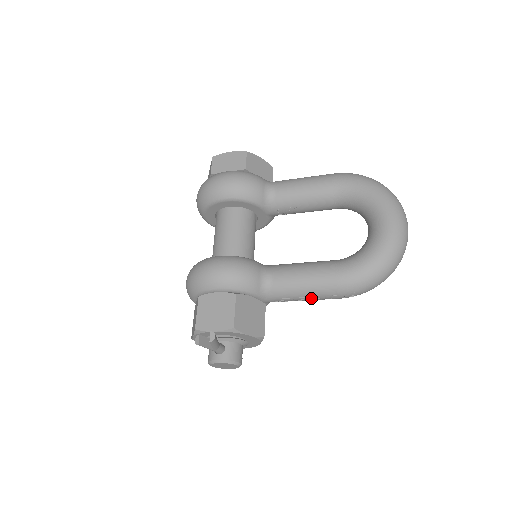
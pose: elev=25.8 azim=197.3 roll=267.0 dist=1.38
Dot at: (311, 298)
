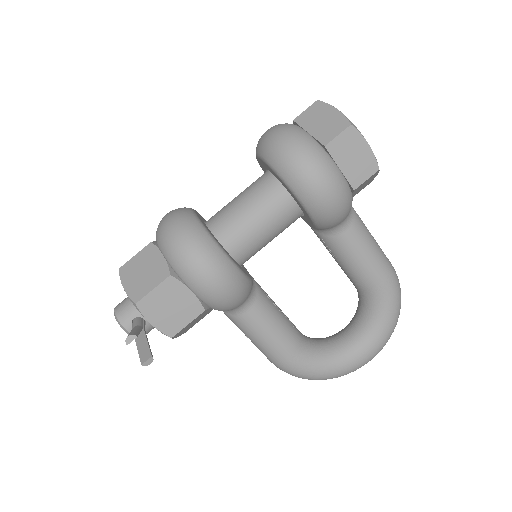
Dot at: occluded
